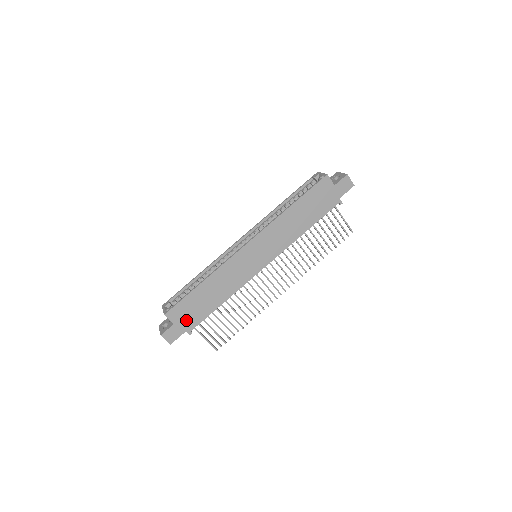
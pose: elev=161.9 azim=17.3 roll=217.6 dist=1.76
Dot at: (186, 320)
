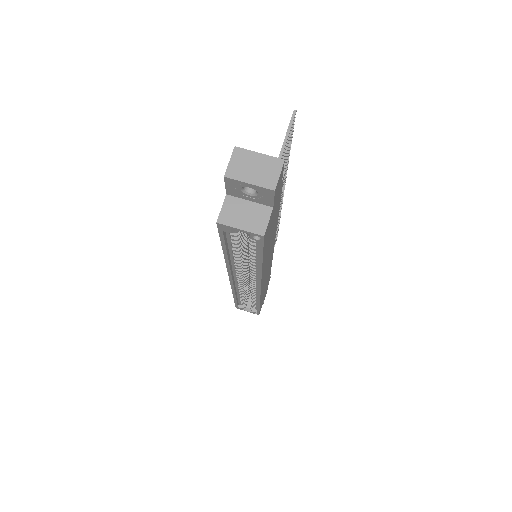
Dot at: occluded
